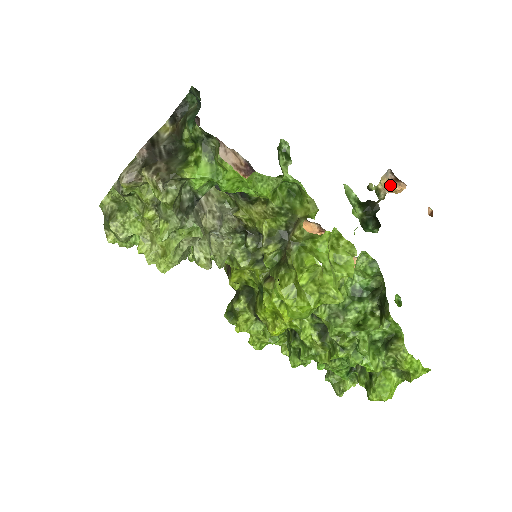
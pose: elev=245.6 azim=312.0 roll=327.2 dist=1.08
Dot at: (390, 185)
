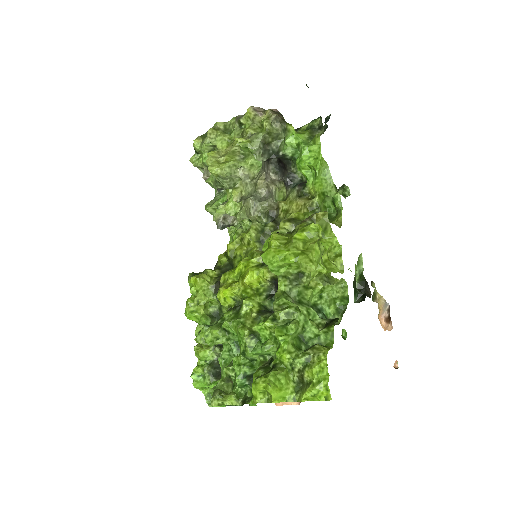
Dot at: (380, 321)
